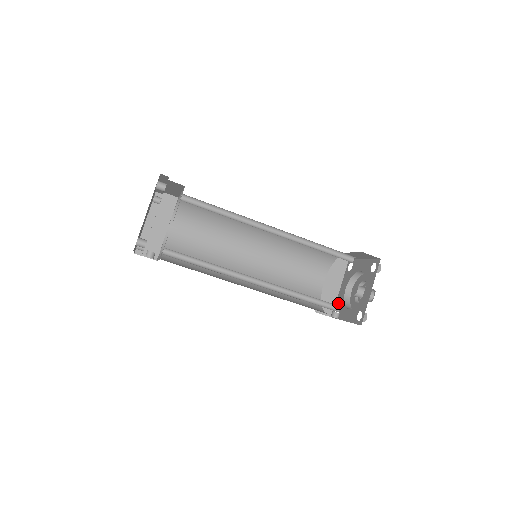
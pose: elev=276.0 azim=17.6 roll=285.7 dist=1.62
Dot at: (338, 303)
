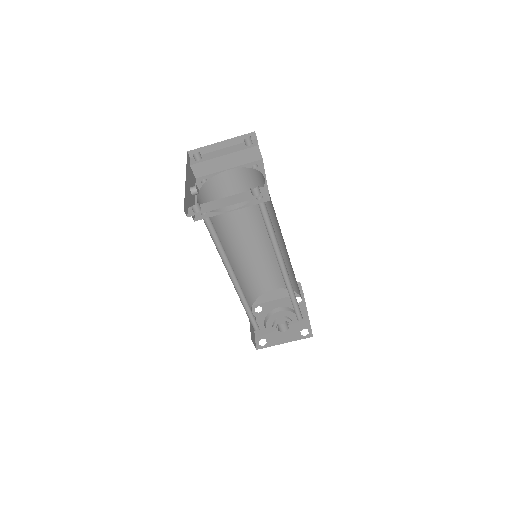
Dot at: (265, 306)
